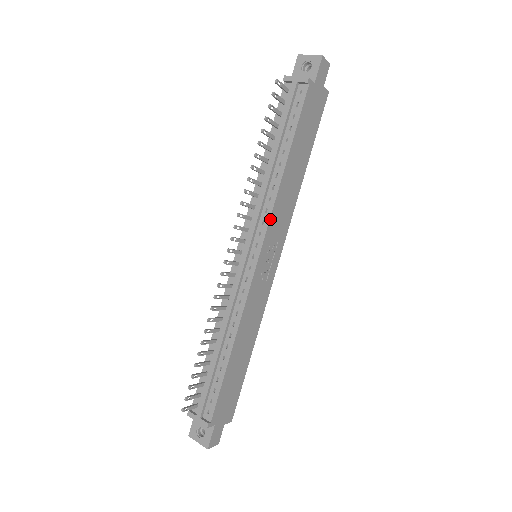
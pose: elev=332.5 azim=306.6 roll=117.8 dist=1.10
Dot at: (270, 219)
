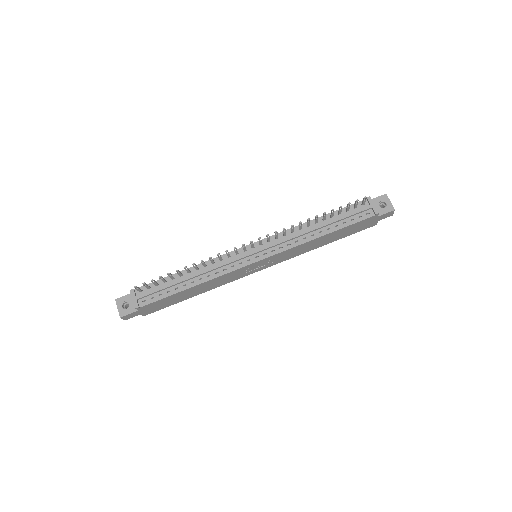
Dot at: (286, 250)
